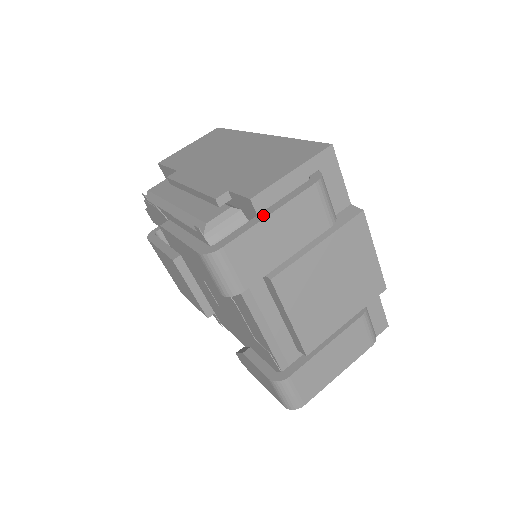
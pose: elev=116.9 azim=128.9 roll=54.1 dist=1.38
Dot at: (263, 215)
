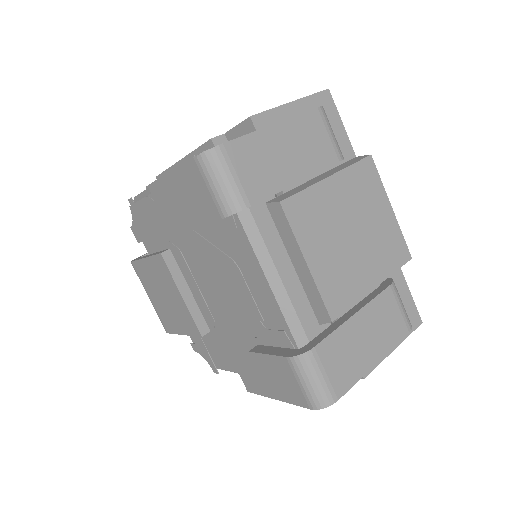
Dot at: (265, 127)
